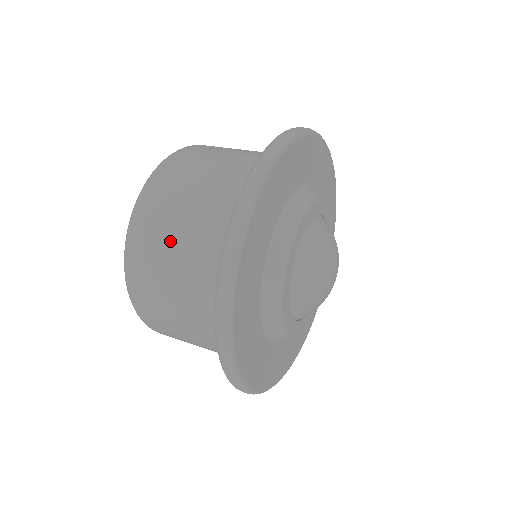
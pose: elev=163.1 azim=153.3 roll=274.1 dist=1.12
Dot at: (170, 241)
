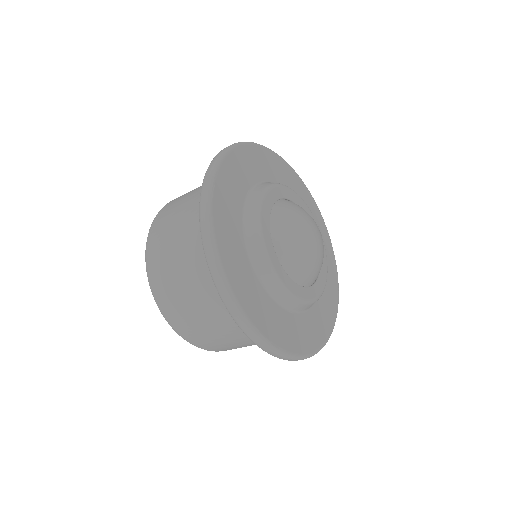
Dot at: (176, 217)
